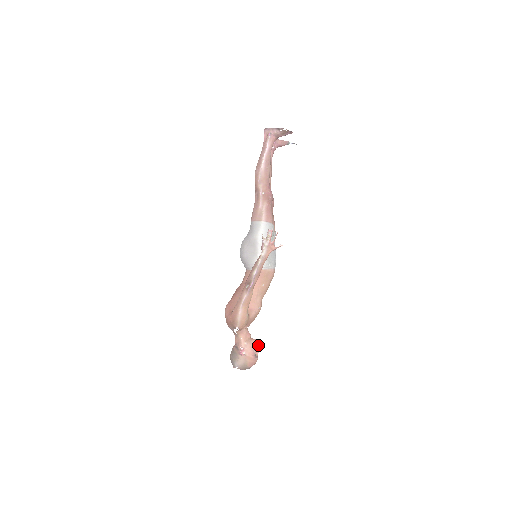
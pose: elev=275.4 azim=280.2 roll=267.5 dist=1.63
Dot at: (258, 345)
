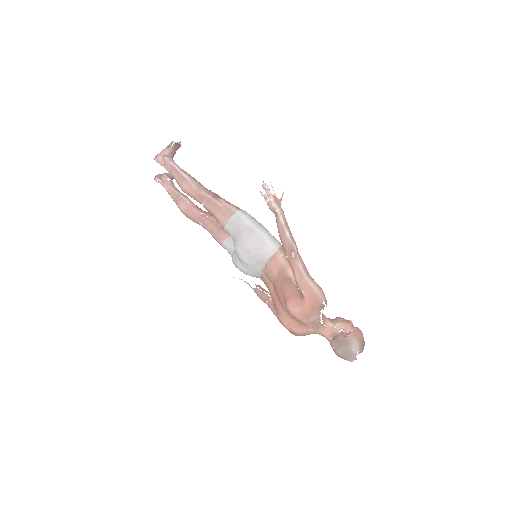
Dot at: occluded
